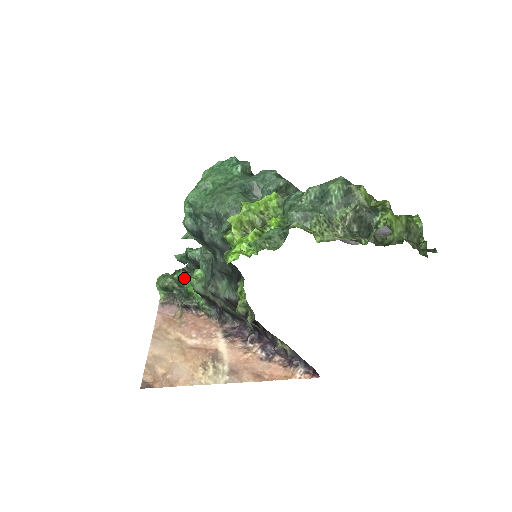
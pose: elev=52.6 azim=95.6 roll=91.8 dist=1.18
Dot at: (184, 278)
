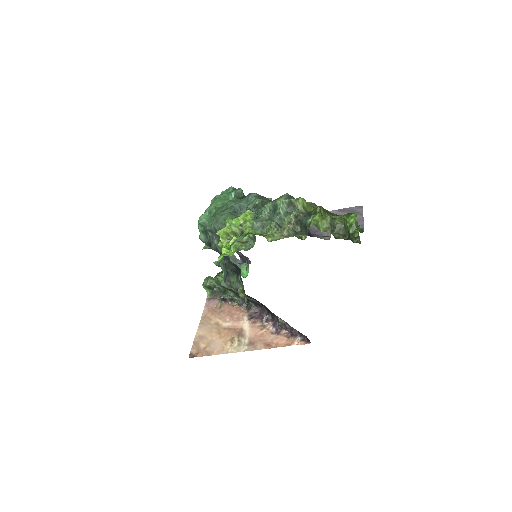
Dot at: occluded
